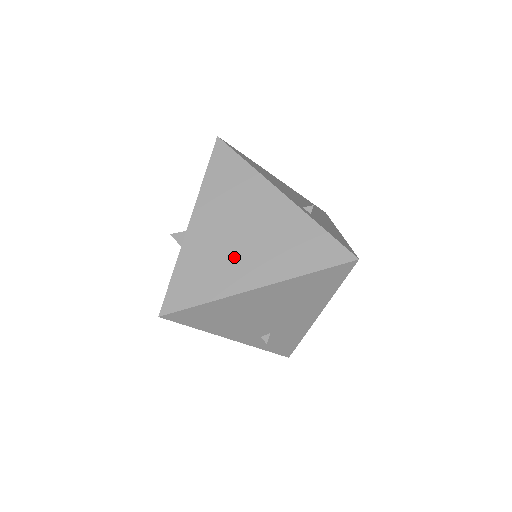
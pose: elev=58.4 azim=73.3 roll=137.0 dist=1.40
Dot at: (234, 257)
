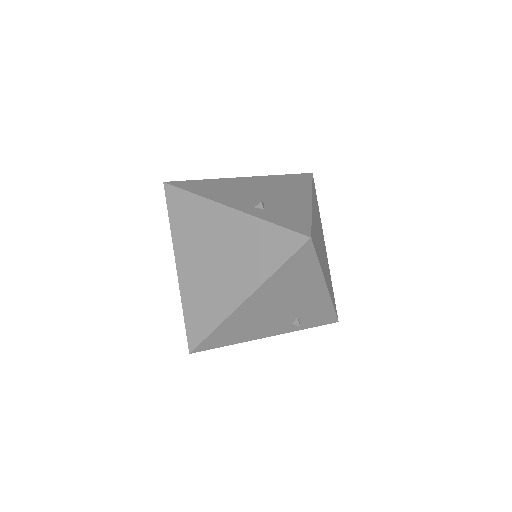
Dot at: (218, 282)
